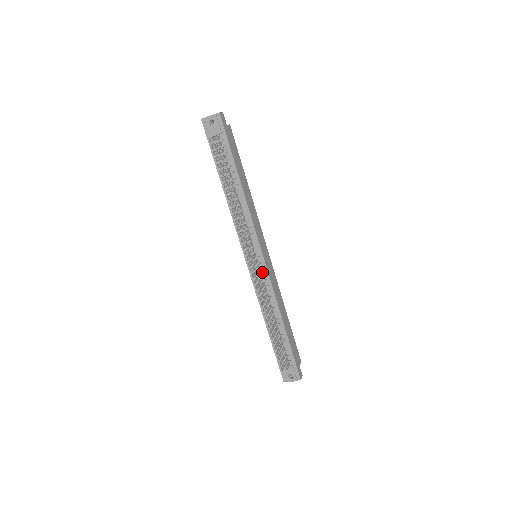
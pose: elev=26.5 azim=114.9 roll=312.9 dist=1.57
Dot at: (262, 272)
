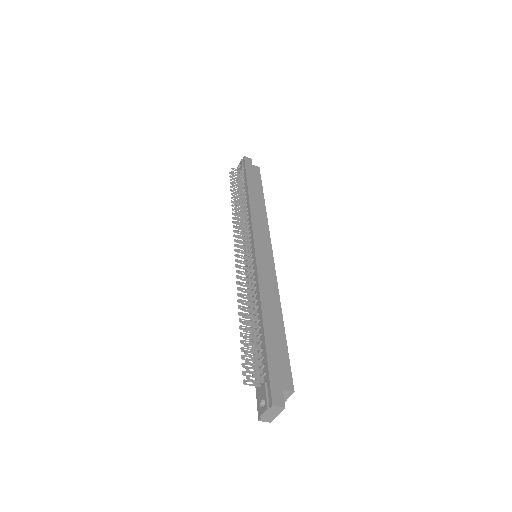
Dot at: (253, 264)
